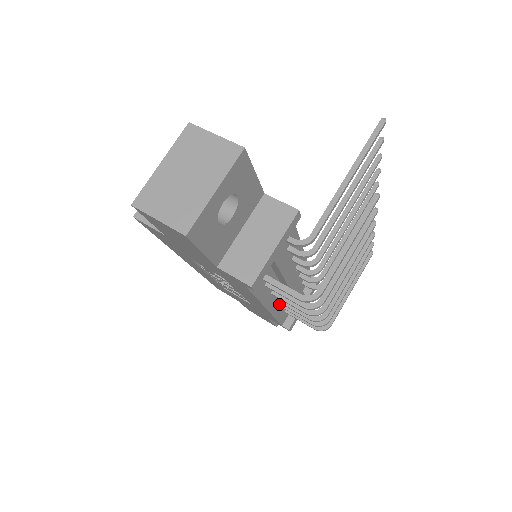
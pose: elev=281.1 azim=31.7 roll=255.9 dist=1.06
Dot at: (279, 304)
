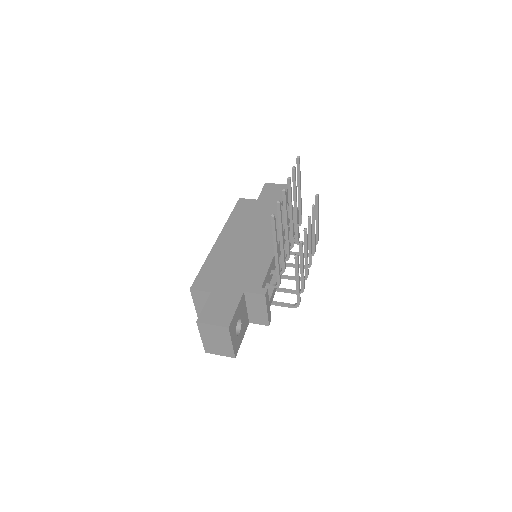
Dot at: occluded
